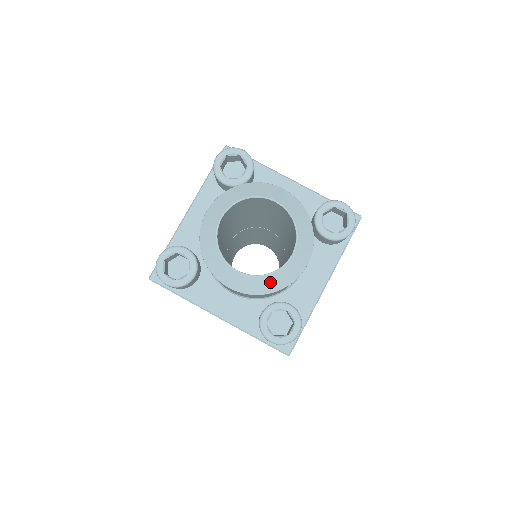
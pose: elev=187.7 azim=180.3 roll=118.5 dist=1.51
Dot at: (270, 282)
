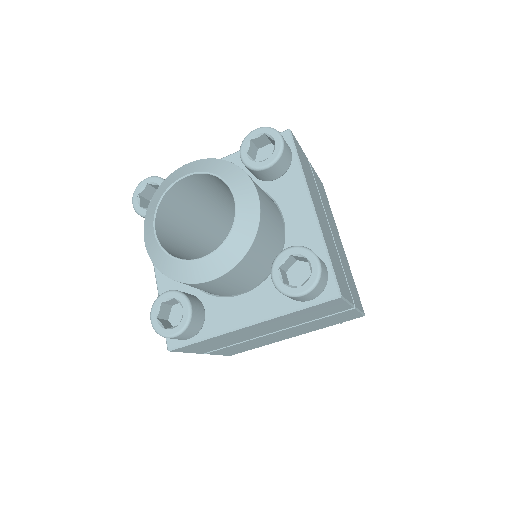
Dot at: (238, 239)
